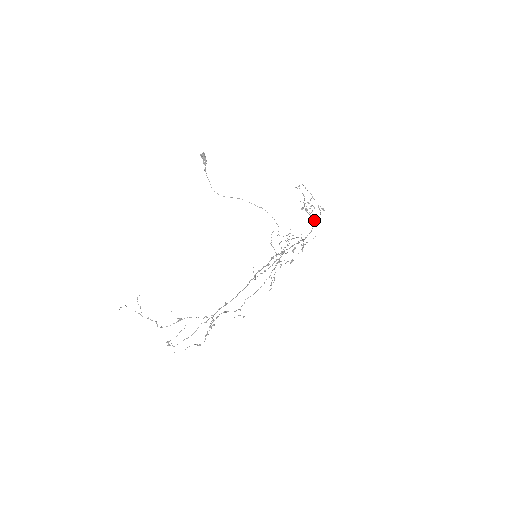
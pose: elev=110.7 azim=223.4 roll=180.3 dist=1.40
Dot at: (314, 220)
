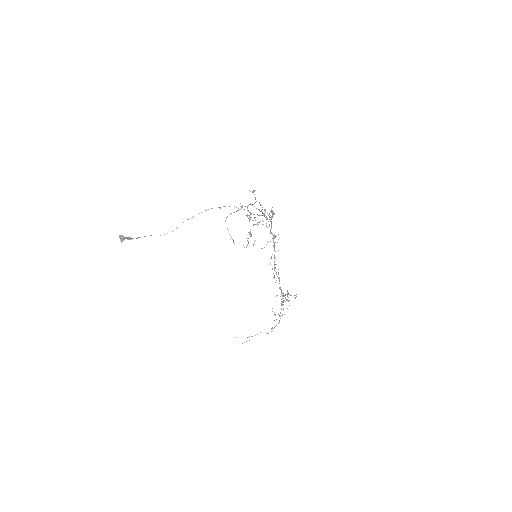
Dot at: occluded
